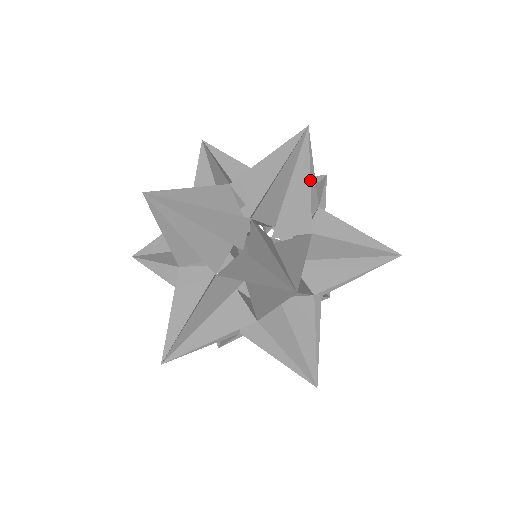
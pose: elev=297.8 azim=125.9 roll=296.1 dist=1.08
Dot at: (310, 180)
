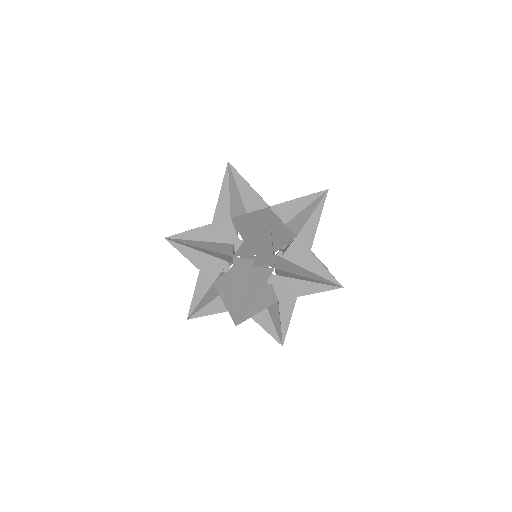
Dot at: (249, 191)
